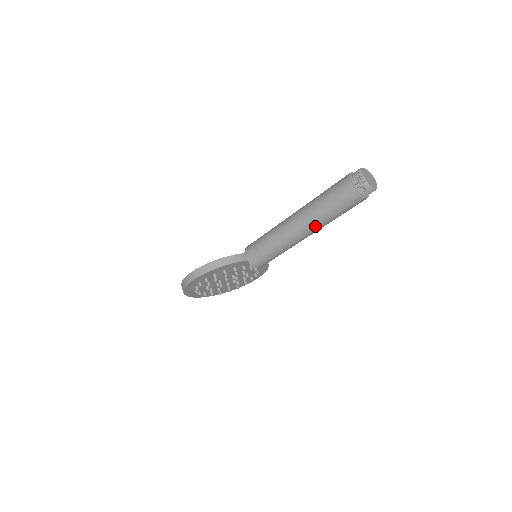
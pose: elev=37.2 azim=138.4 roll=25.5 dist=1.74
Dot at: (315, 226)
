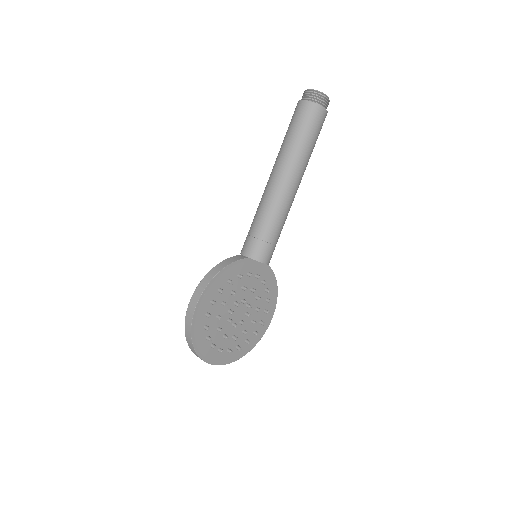
Dot at: (296, 165)
